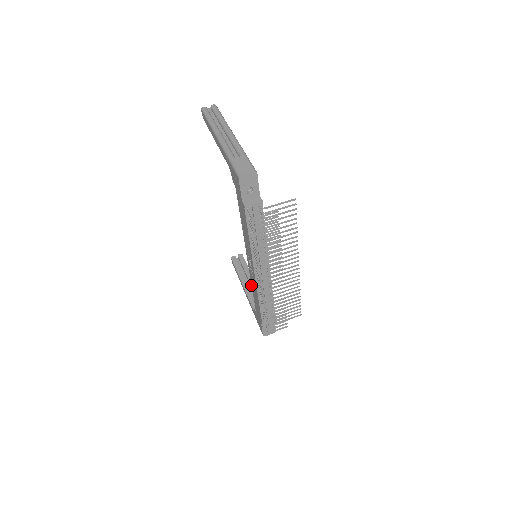
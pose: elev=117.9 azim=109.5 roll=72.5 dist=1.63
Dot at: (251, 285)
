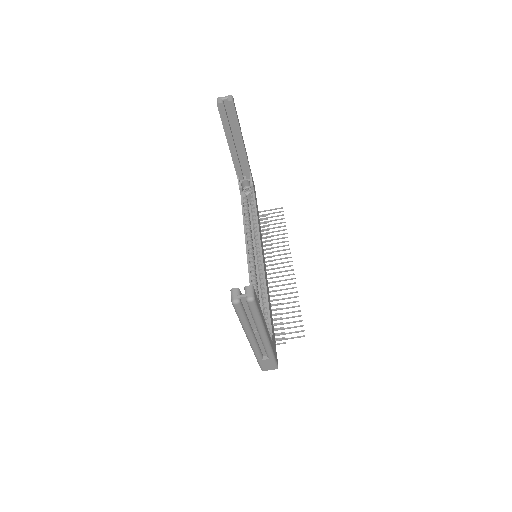
Dot at: (239, 149)
